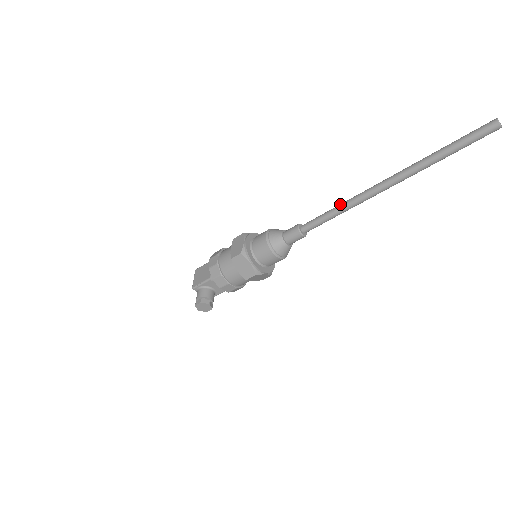
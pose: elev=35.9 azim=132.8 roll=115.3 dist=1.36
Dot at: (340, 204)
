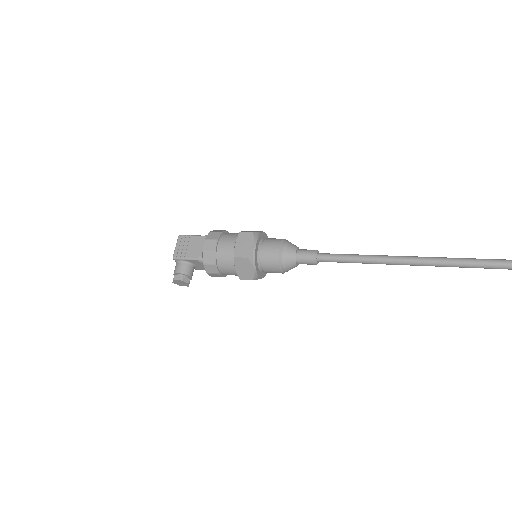
Dot at: (368, 256)
